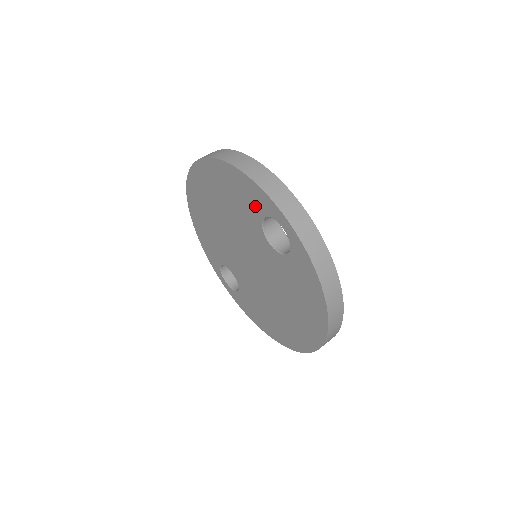
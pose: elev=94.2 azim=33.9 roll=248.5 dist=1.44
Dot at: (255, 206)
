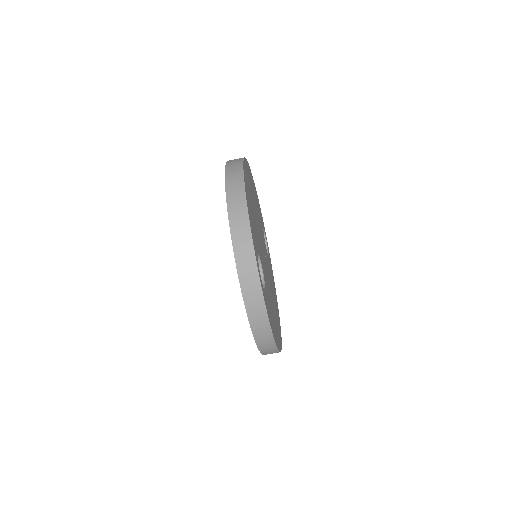
Dot at: occluded
